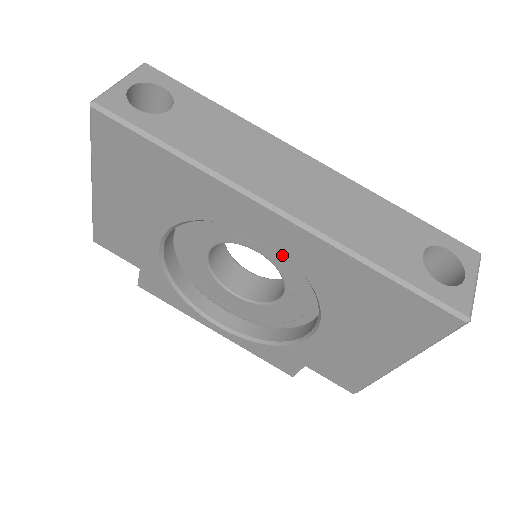
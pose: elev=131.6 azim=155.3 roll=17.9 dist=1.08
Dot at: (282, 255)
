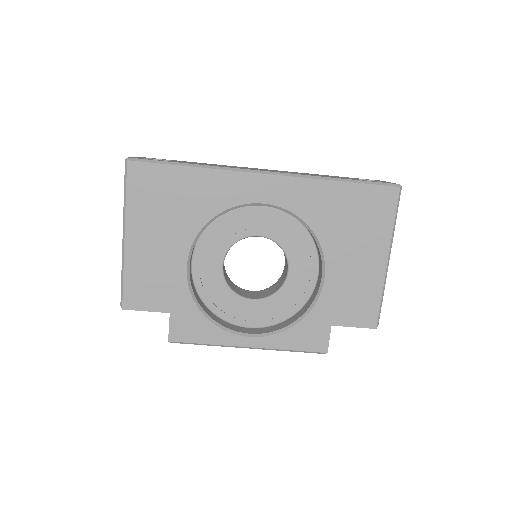
Dot at: (277, 227)
